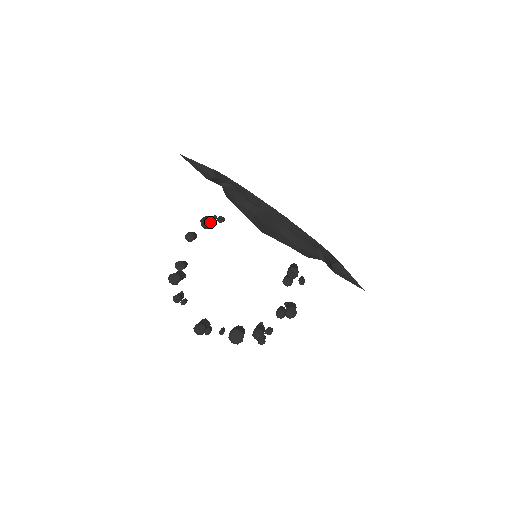
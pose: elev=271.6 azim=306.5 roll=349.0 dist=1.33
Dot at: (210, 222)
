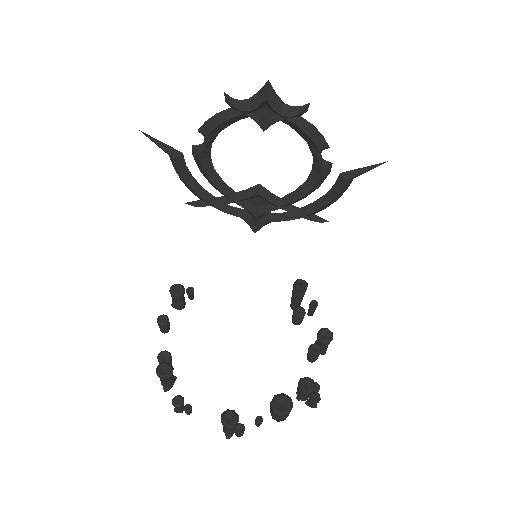
Dot at: (181, 286)
